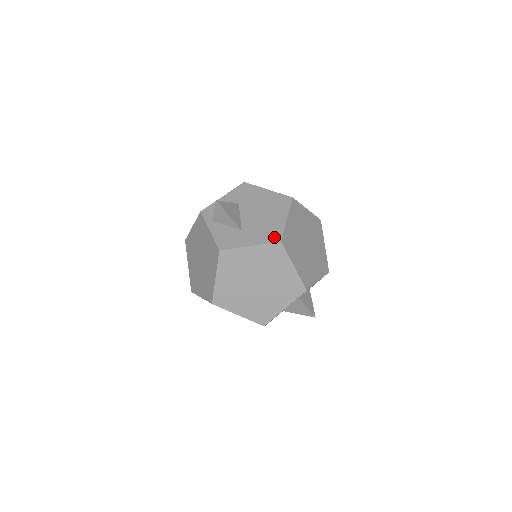
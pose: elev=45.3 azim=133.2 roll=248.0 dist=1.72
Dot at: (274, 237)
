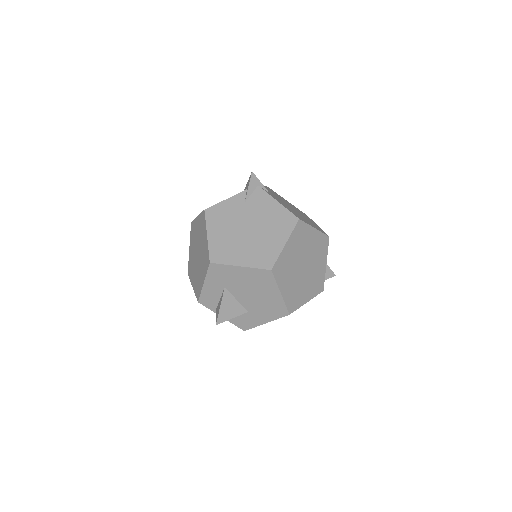
Dot at: (281, 313)
